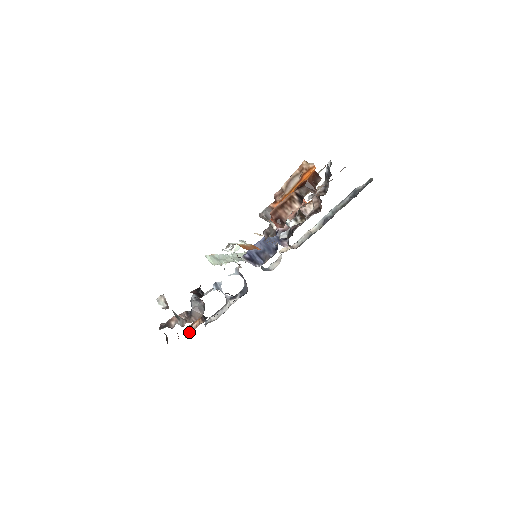
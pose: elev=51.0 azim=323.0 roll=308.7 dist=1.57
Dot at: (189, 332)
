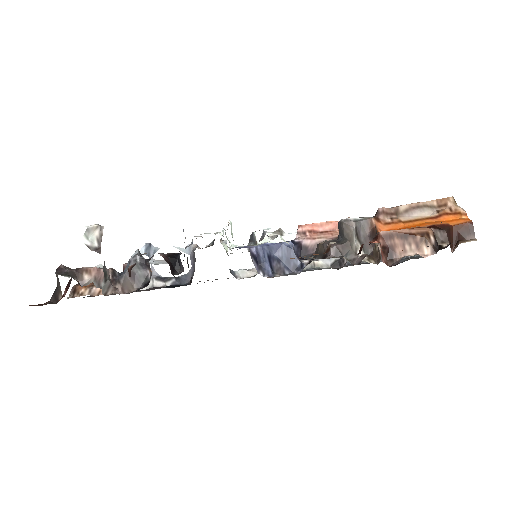
Dot at: (81, 294)
